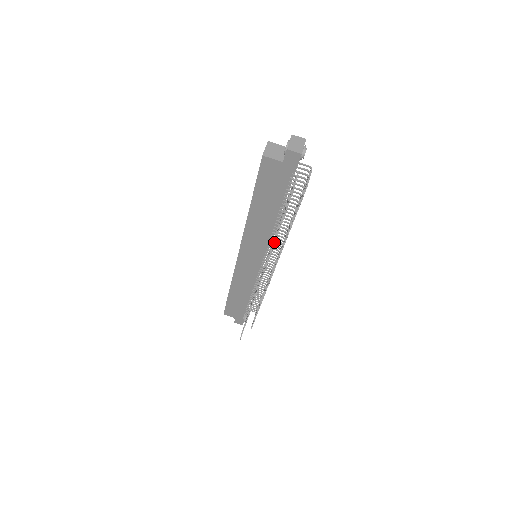
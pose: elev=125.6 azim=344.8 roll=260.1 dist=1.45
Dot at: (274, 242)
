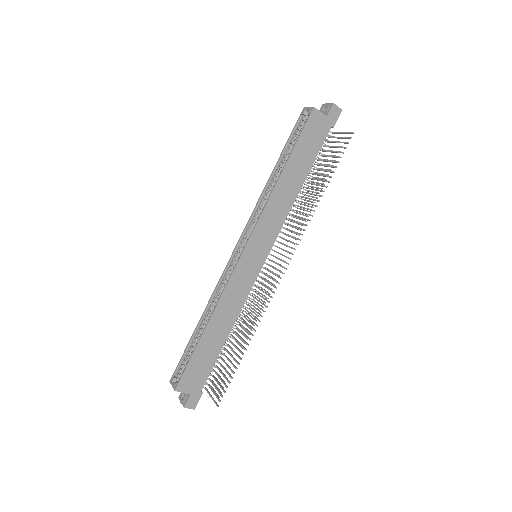
Dot at: occluded
